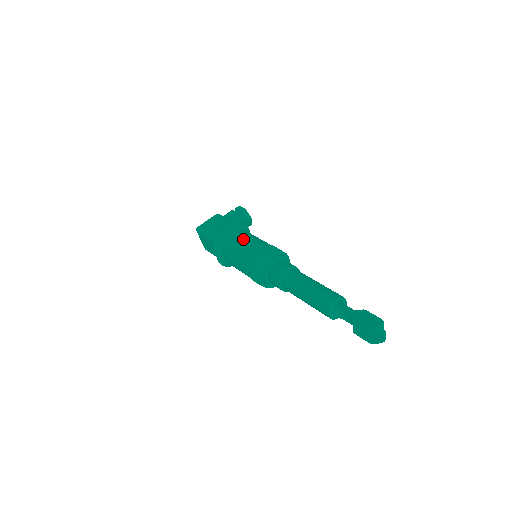
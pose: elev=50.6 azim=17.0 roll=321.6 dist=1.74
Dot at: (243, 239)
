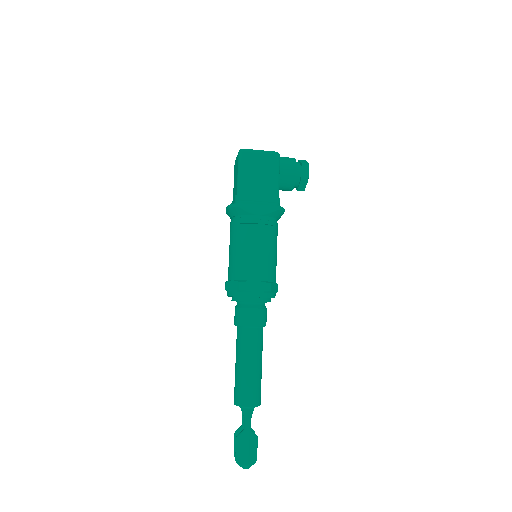
Dot at: (258, 241)
